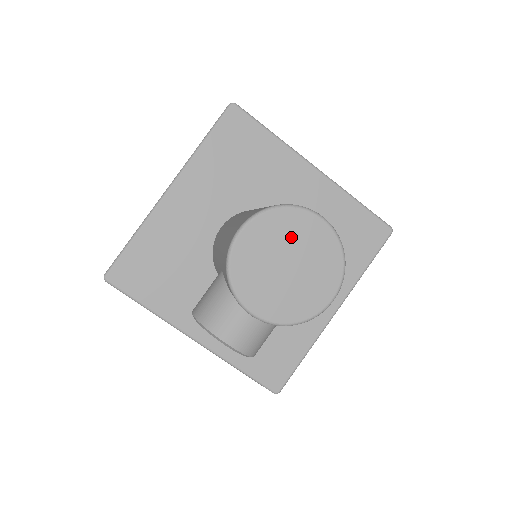
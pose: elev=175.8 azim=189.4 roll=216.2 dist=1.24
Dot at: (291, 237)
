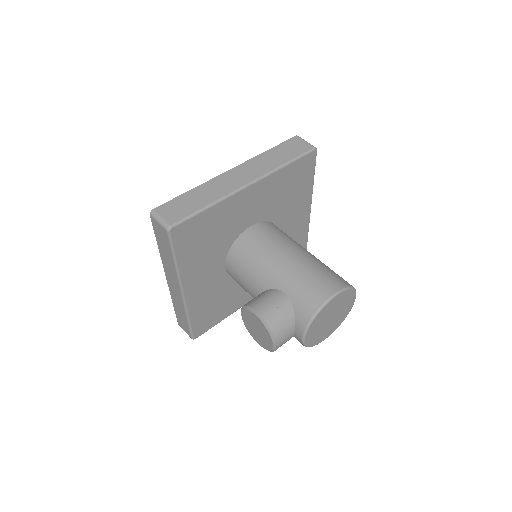
Dot at: (343, 305)
